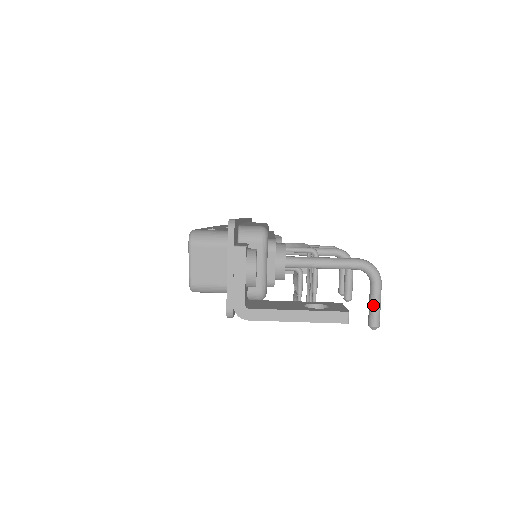
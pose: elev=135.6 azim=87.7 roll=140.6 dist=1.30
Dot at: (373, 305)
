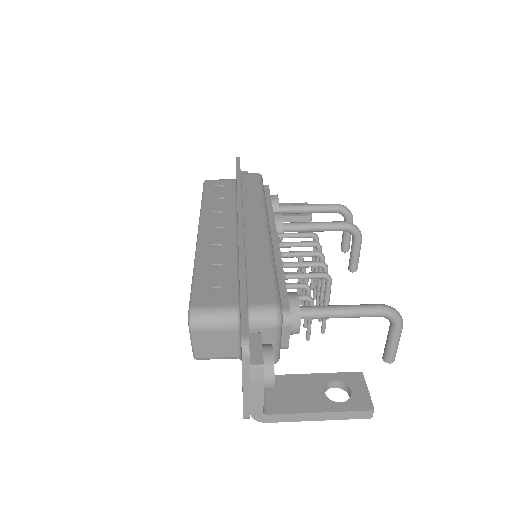
Dot at: (391, 346)
